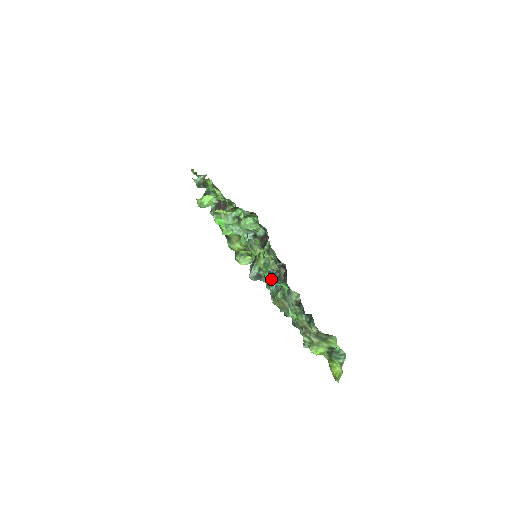
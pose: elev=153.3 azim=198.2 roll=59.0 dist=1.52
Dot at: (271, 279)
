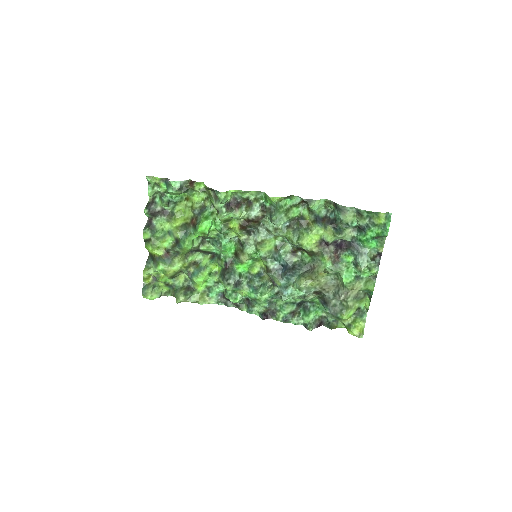
Dot at: (283, 271)
